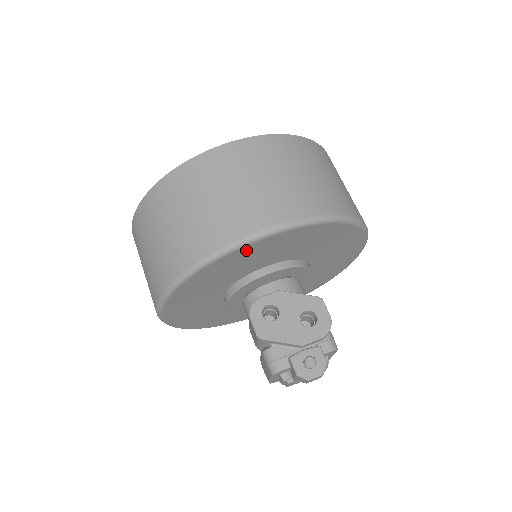
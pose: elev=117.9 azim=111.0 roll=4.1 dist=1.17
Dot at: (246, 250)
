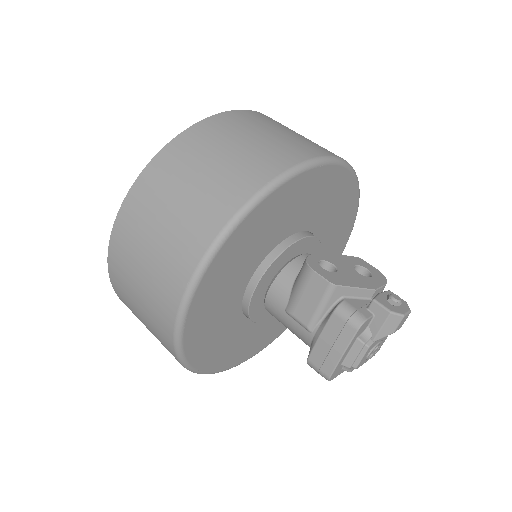
Dot at: (309, 178)
